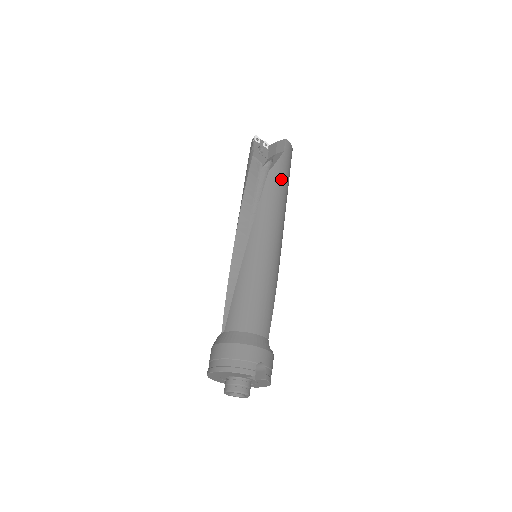
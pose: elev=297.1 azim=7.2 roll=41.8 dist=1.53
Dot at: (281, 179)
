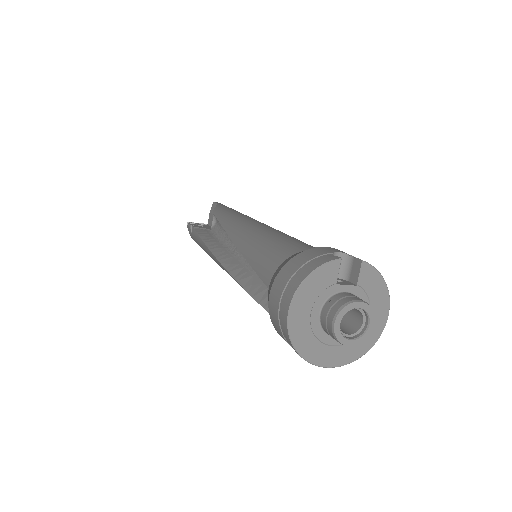
Dot at: (229, 209)
